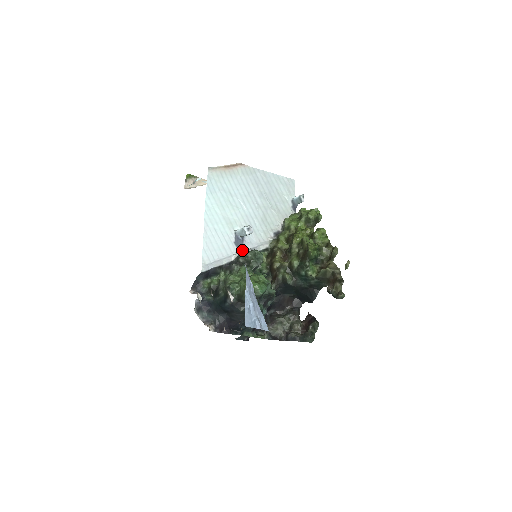
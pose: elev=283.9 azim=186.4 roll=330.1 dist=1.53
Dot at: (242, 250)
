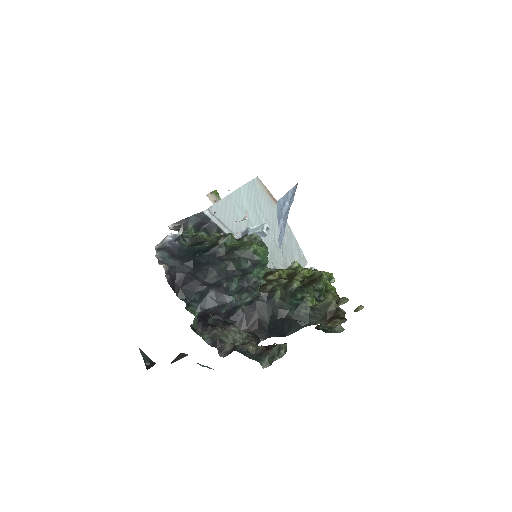
Dot at: occluded
